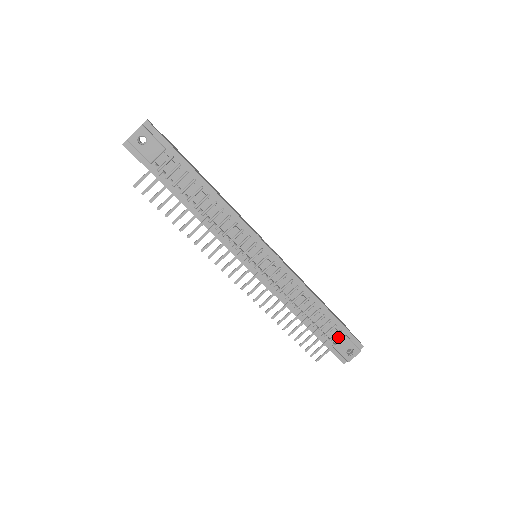
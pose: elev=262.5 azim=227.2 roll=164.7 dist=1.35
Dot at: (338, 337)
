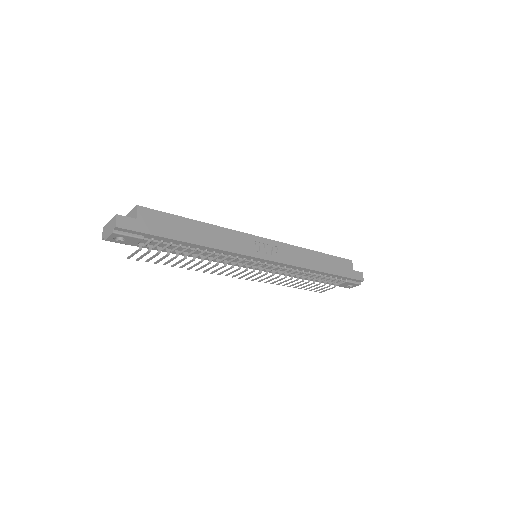
Dot at: (339, 281)
